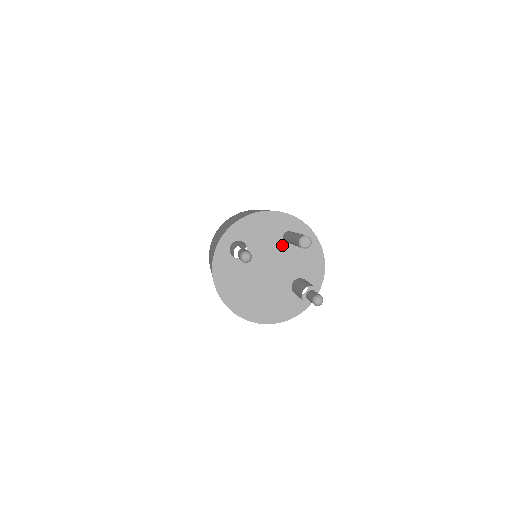
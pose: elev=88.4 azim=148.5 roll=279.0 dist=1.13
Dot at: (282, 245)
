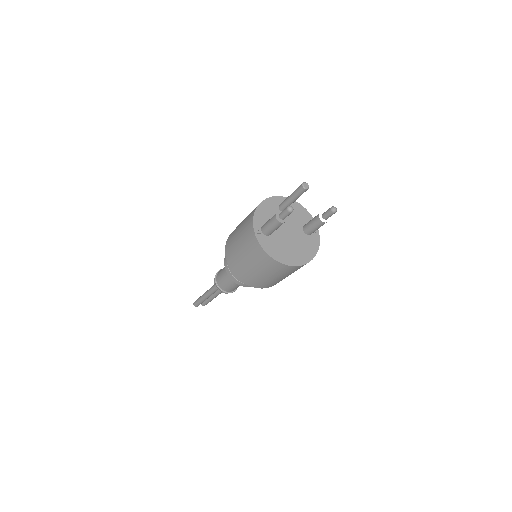
Dot at: occluded
